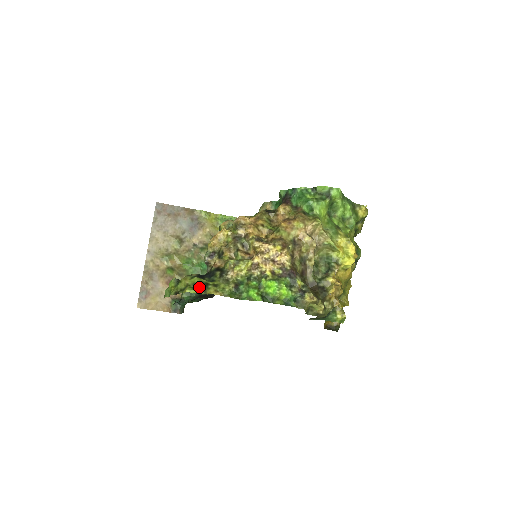
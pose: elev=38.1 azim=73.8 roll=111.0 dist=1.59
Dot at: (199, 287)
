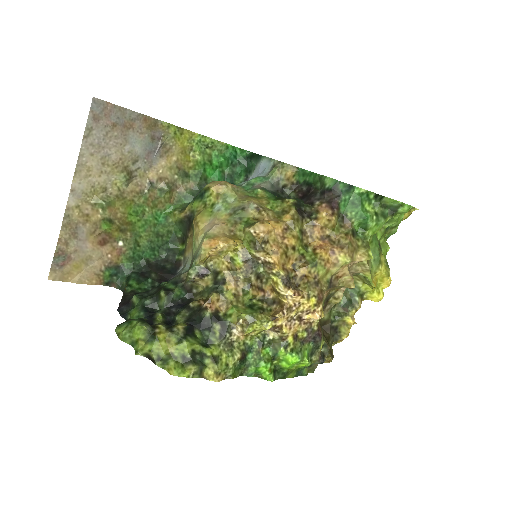
Dot at: (193, 369)
